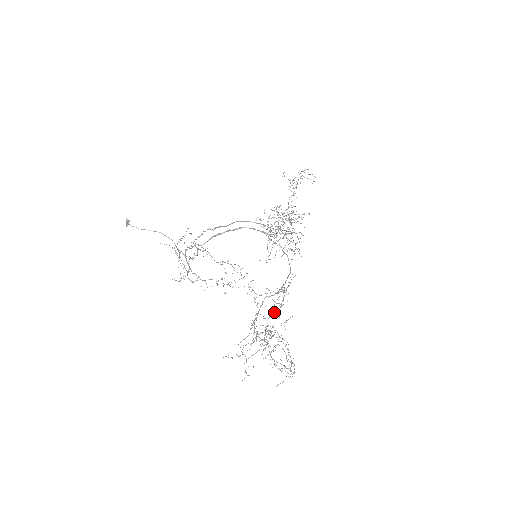
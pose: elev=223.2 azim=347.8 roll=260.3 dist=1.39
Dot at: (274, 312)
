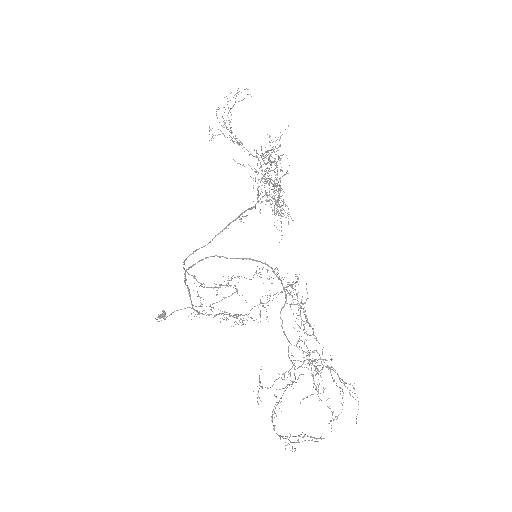
Dot at: occluded
